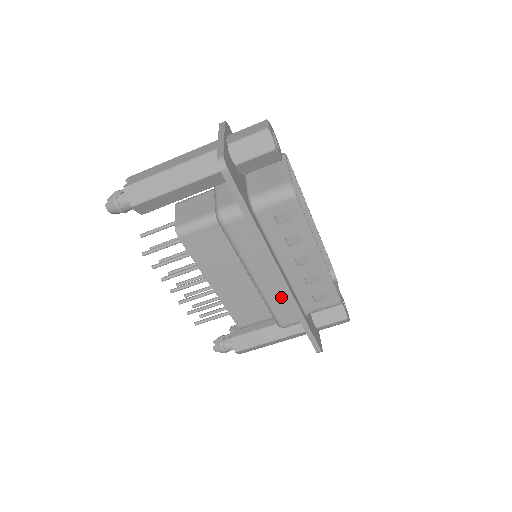
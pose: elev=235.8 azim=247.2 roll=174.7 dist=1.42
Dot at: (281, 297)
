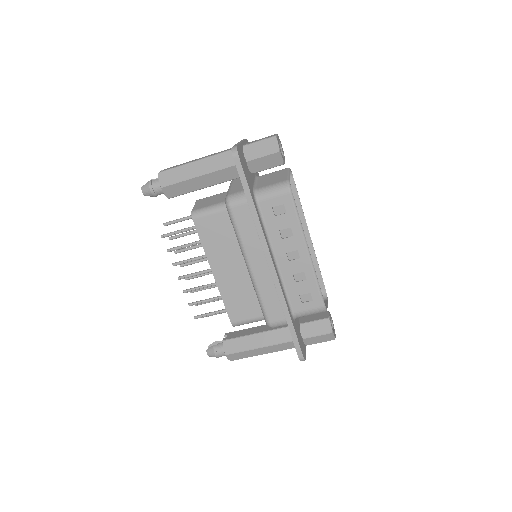
Dot at: (271, 290)
